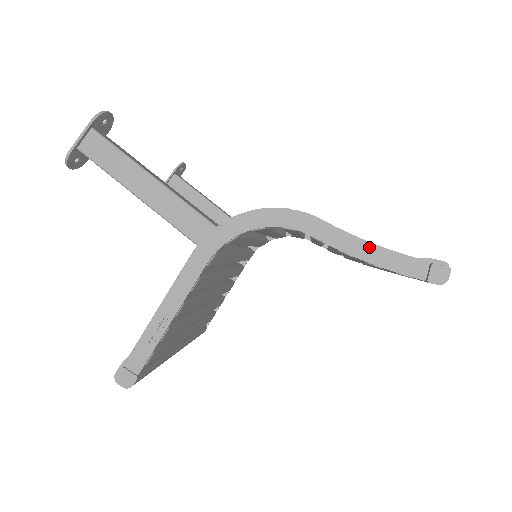
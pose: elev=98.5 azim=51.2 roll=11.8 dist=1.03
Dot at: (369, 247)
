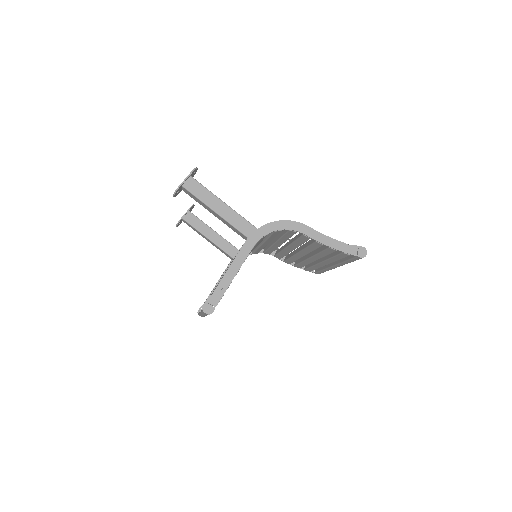
Dot at: (331, 240)
